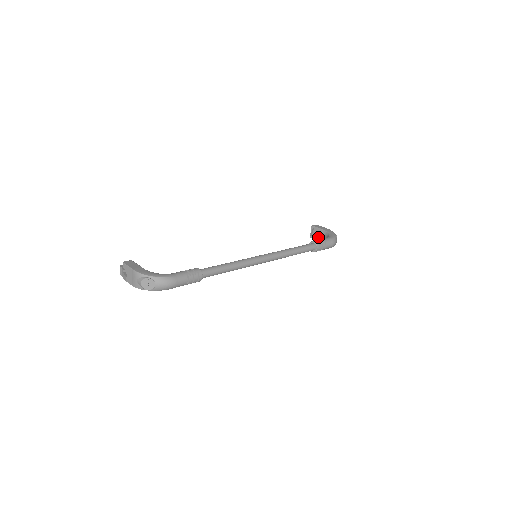
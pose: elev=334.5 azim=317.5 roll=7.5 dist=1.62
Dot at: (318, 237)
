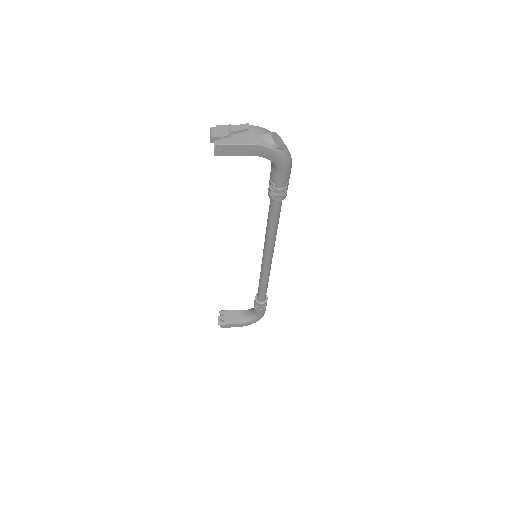
Dot at: (232, 320)
